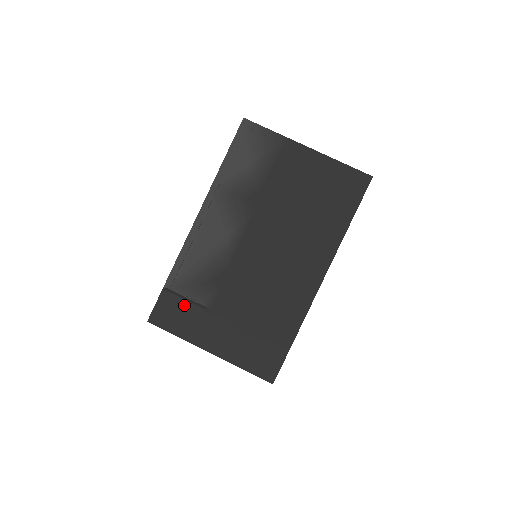
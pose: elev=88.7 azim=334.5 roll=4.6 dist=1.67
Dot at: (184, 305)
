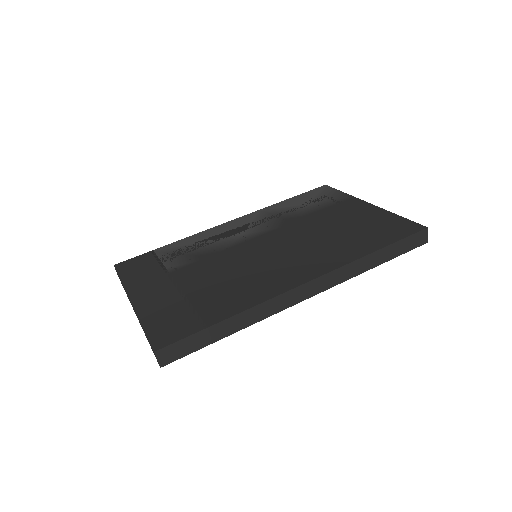
Dot at: (155, 263)
